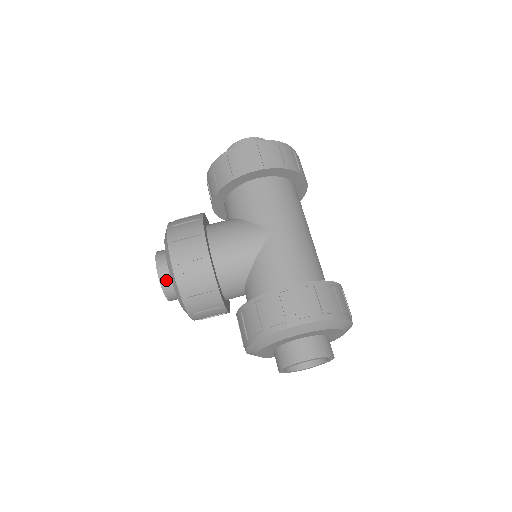
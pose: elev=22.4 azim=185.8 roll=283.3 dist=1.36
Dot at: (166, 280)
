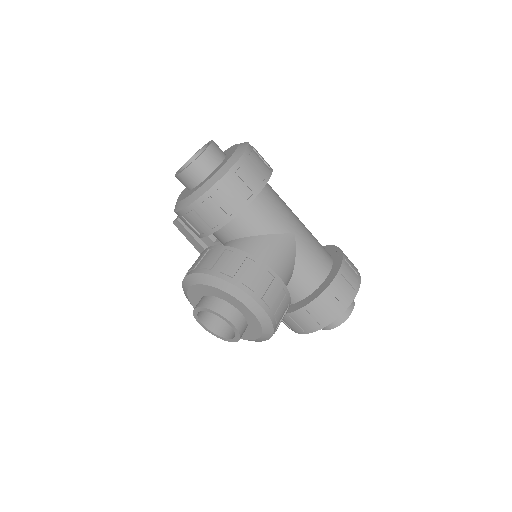
Dot at: (242, 328)
